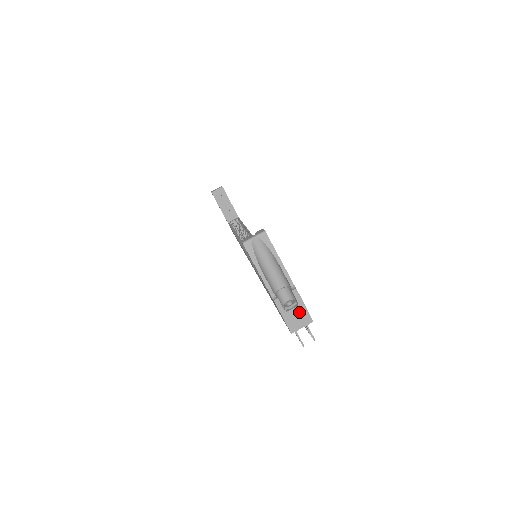
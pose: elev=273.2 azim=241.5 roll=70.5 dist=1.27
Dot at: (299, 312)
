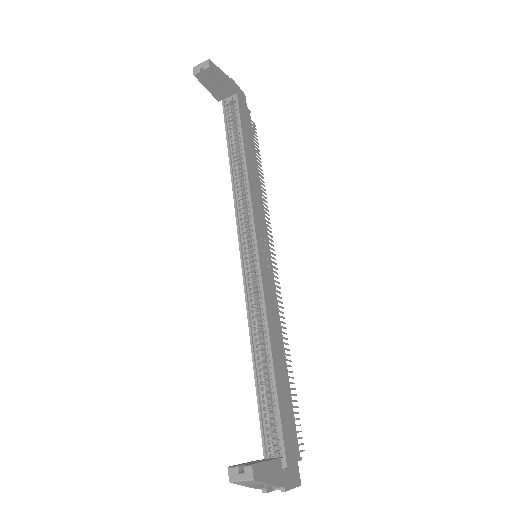
Dot at: occluded
